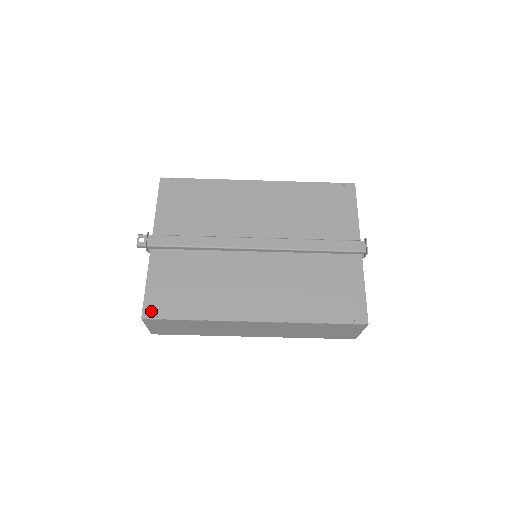
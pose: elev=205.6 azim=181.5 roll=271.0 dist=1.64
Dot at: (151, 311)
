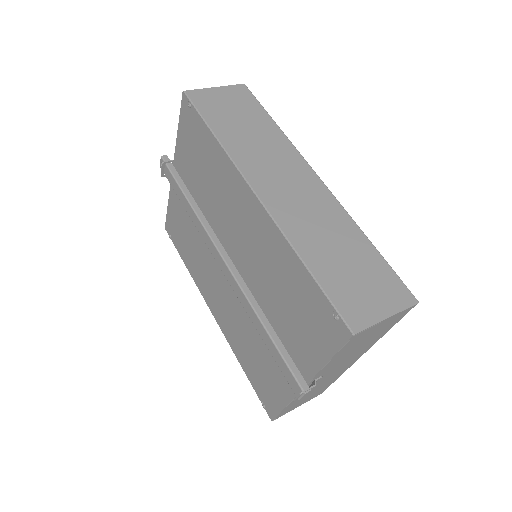
Dot at: (169, 229)
